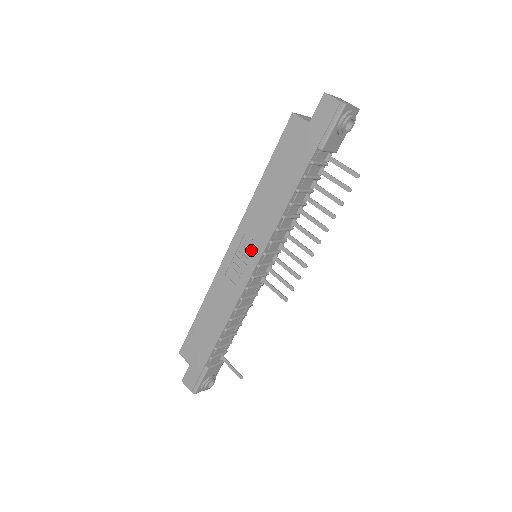
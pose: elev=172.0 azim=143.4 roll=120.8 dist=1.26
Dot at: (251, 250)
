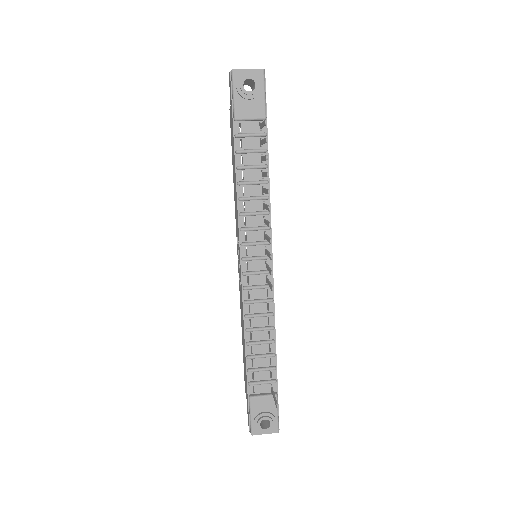
Dot at: occluded
